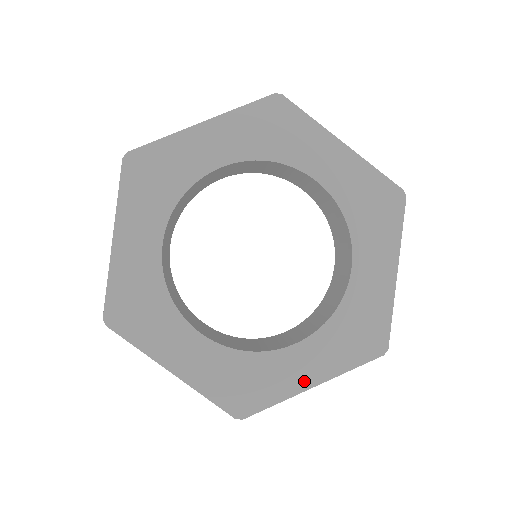
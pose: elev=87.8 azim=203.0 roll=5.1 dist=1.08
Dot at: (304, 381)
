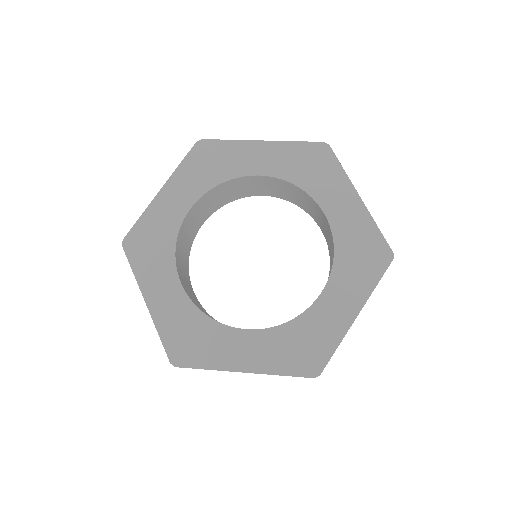
Dot at: (347, 316)
